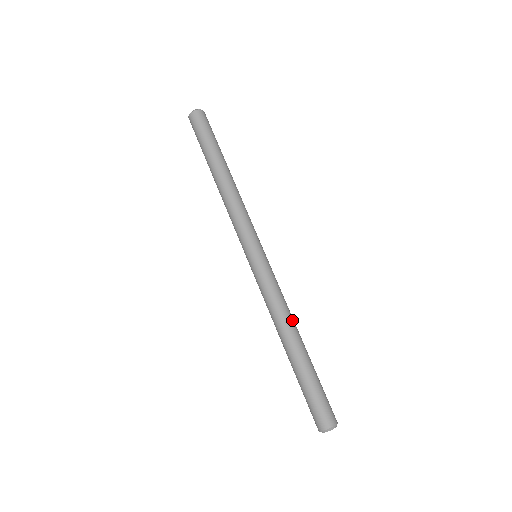
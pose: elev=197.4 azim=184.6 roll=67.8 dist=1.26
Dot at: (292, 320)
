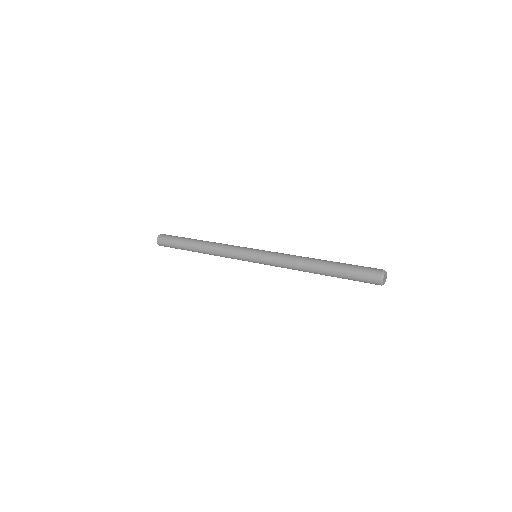
Dot at: (304, 258)
